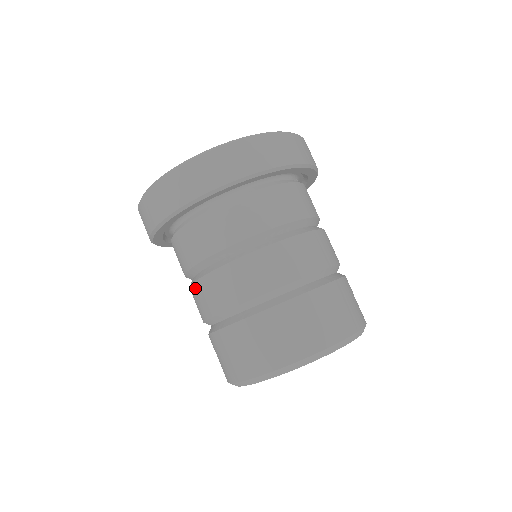
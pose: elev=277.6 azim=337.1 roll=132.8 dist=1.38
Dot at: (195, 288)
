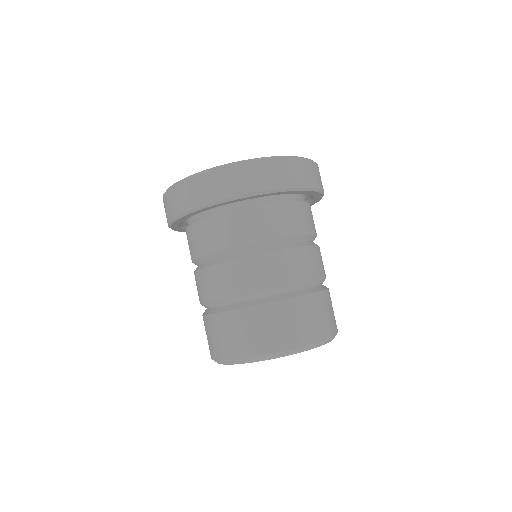
Dot at: (195, 276)
